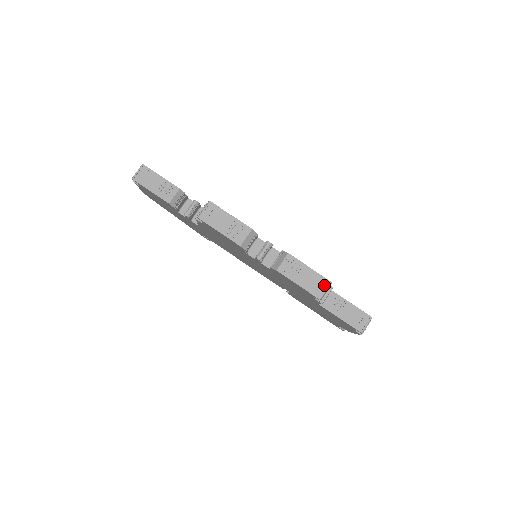
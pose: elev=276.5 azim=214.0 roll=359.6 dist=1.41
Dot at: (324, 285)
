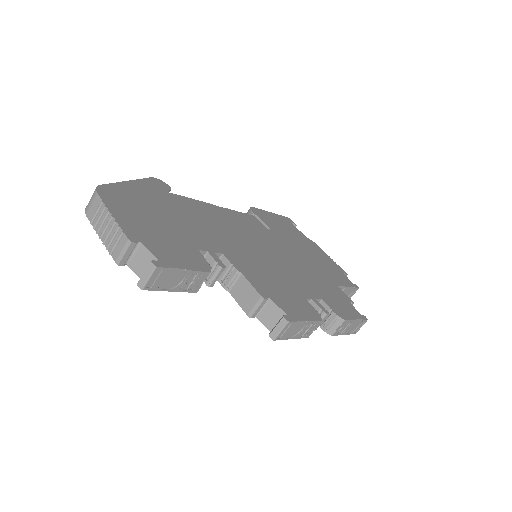
Dot at: (362, 324)
